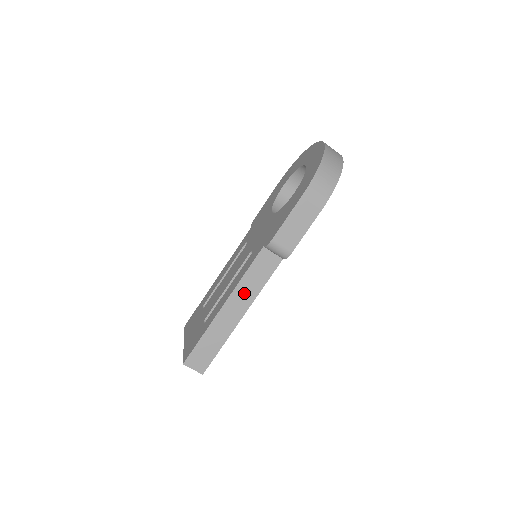
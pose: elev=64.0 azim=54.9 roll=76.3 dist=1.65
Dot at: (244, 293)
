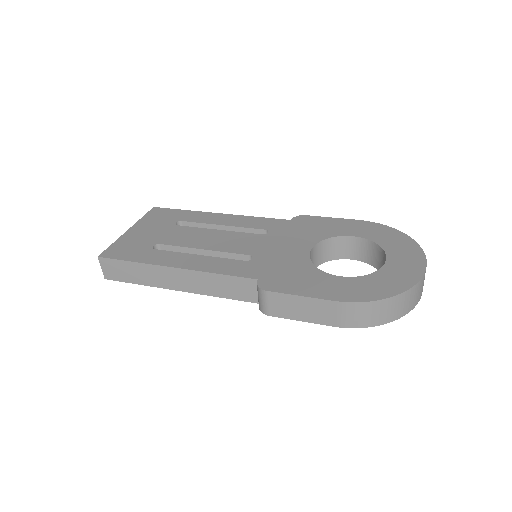
Dot at: (200, 282)
